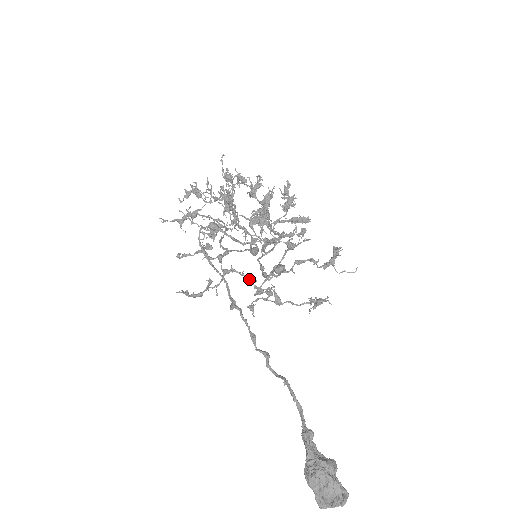
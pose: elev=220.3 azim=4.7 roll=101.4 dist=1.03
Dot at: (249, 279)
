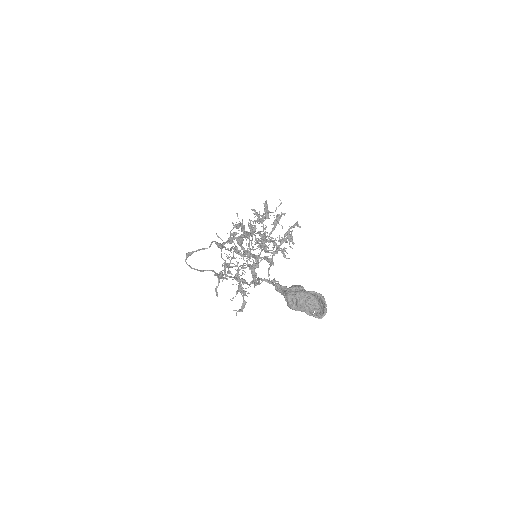
Dot at: (248, 266)
